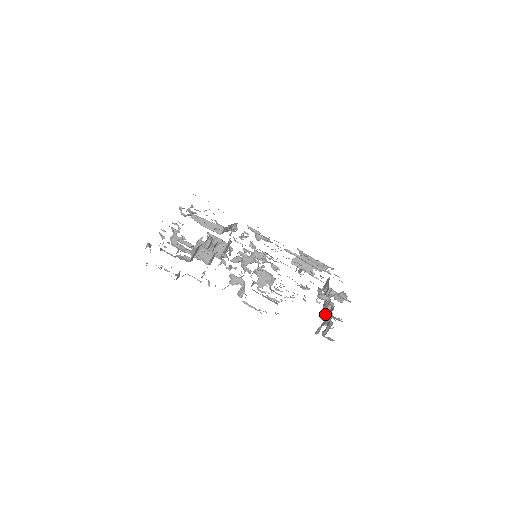
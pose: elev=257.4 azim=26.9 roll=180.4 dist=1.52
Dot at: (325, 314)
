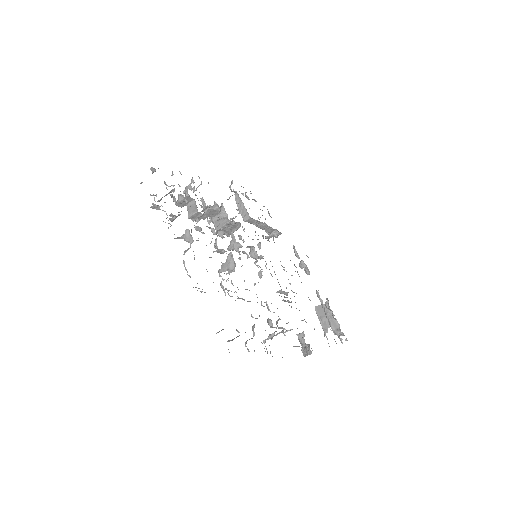
Dot at: (263, 340)
